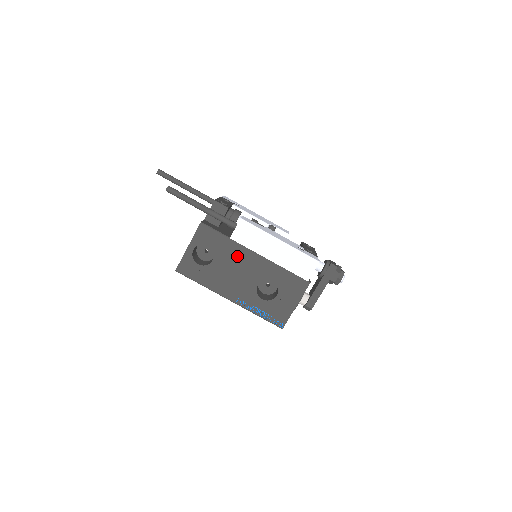
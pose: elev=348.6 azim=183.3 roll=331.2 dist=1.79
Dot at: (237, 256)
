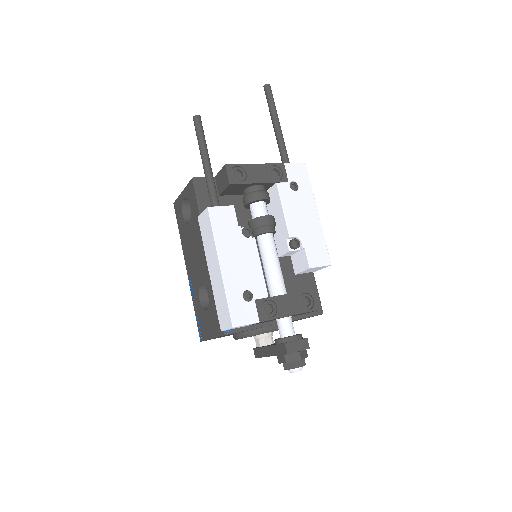
Dot at: (199, 240)
